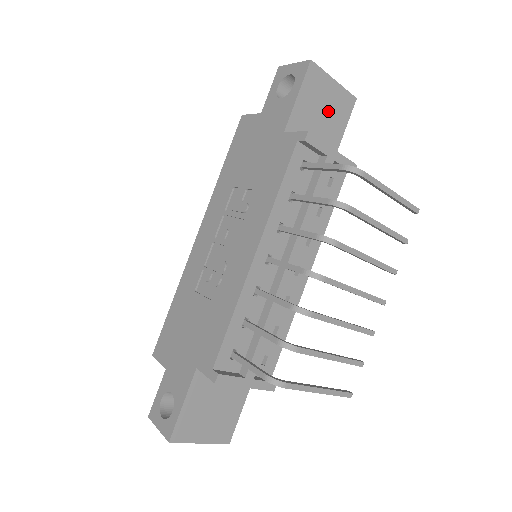
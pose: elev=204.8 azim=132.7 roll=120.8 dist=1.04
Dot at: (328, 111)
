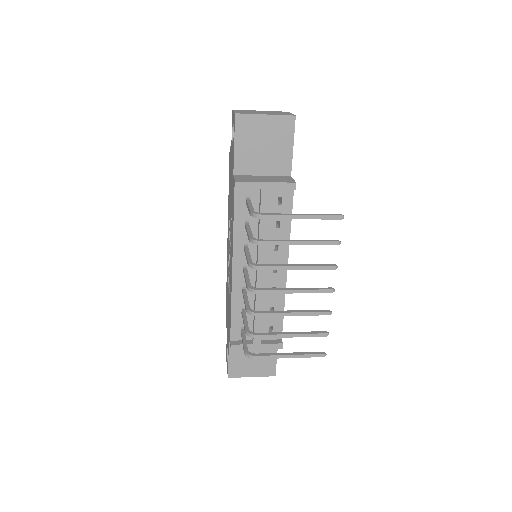
Dot at: (269, 141)
